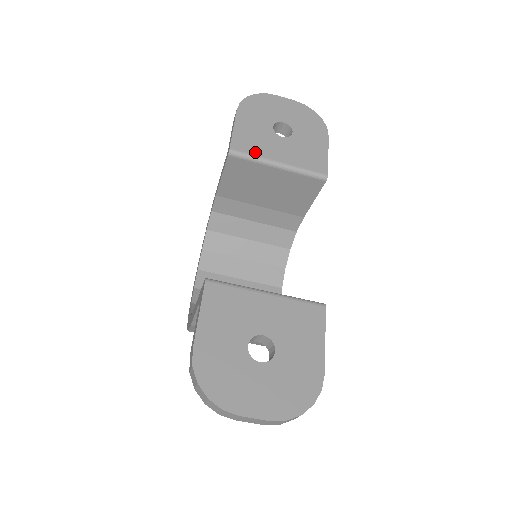
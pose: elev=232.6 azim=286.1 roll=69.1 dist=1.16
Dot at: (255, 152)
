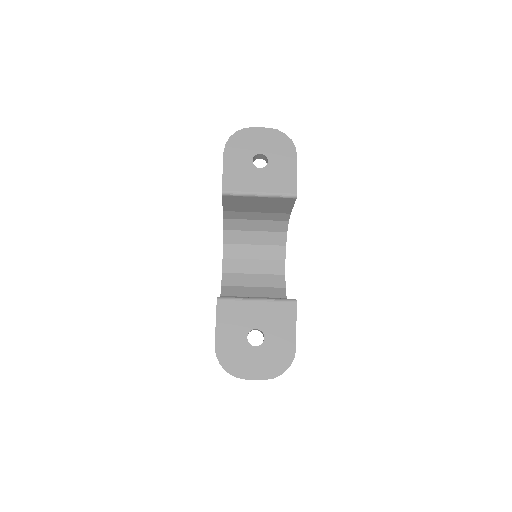
Dot at: (240, 189)
